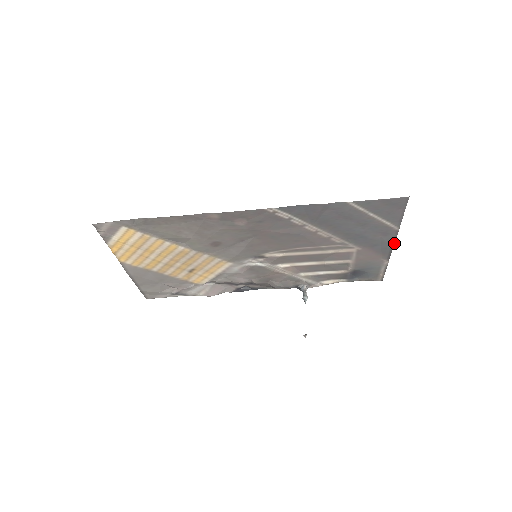
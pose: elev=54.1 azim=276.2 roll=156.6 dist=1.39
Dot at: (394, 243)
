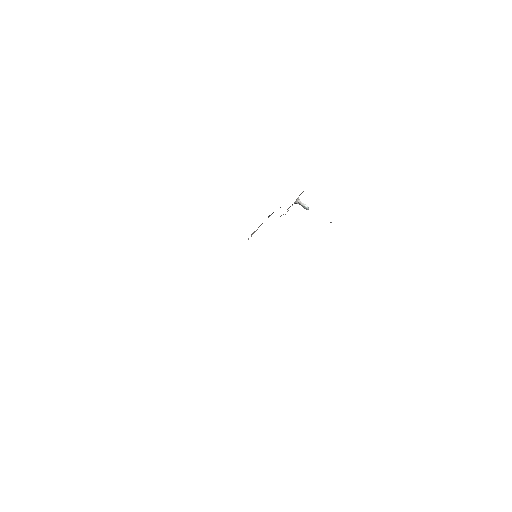
Dot at: occluded
